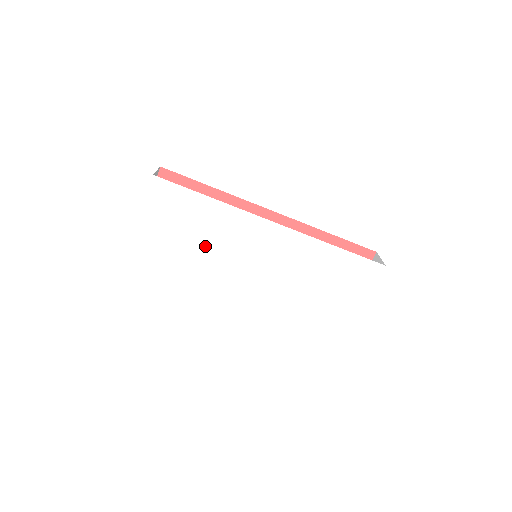
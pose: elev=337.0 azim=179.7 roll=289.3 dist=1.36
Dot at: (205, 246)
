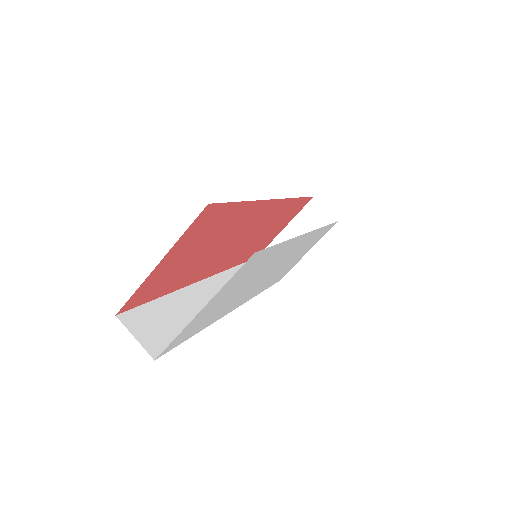
Dot at: (245, 287)
